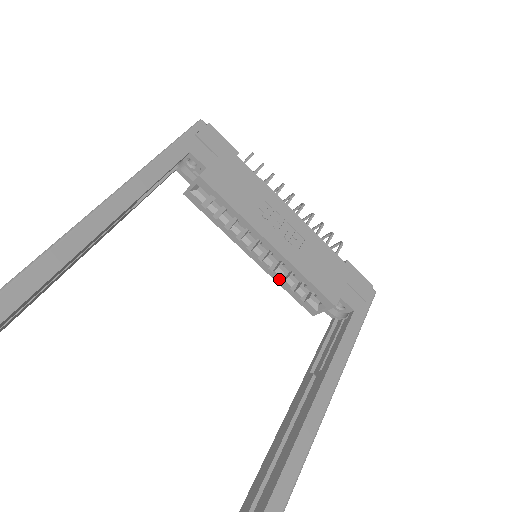
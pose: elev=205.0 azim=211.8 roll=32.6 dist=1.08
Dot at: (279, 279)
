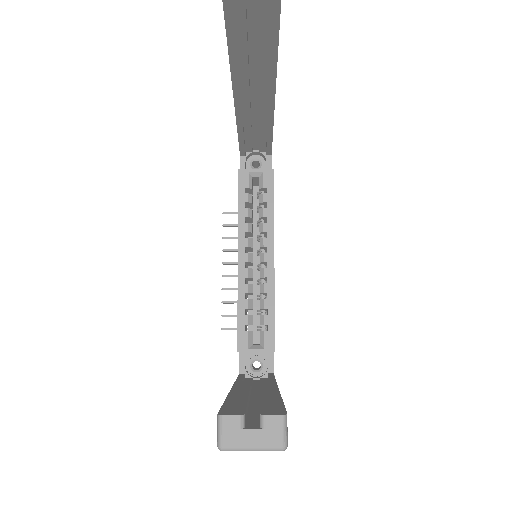
Dot at: (244, 294)
